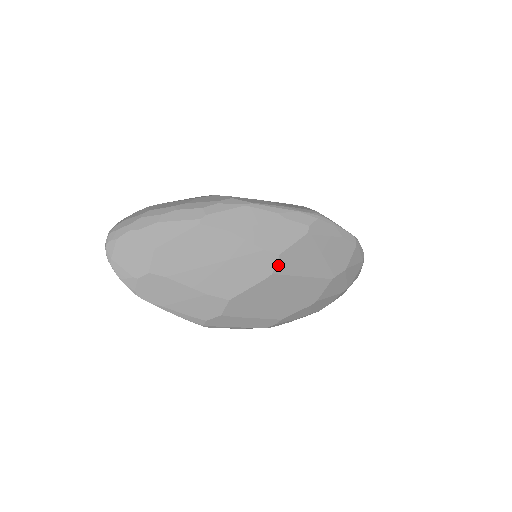
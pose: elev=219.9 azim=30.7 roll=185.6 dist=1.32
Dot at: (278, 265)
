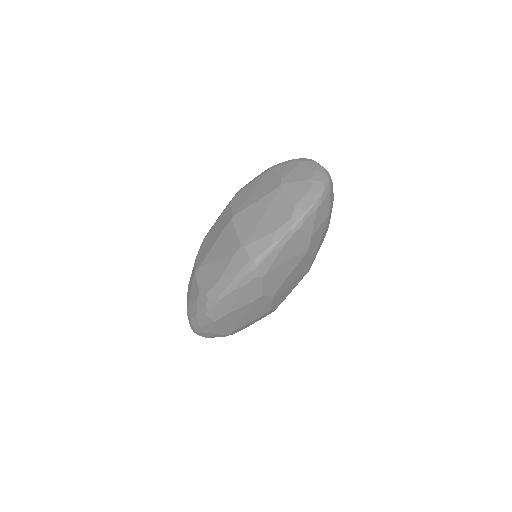
Dot at: (270, 294)
